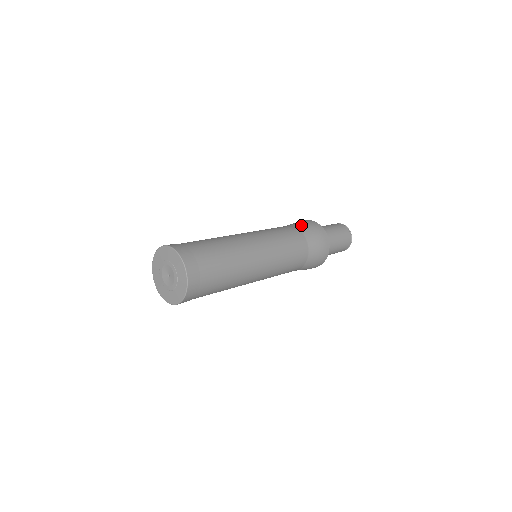
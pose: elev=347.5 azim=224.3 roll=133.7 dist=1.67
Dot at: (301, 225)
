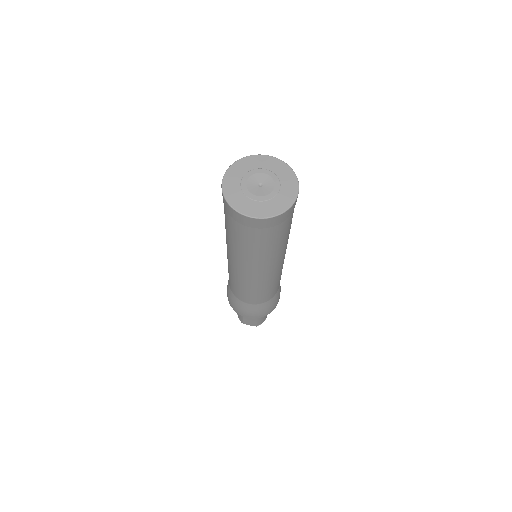
Dot at: occluded
